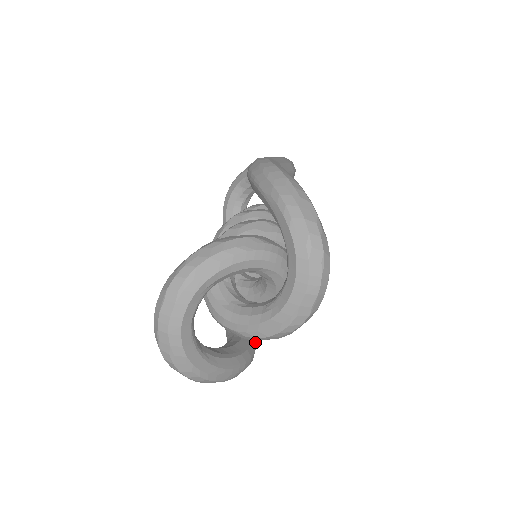
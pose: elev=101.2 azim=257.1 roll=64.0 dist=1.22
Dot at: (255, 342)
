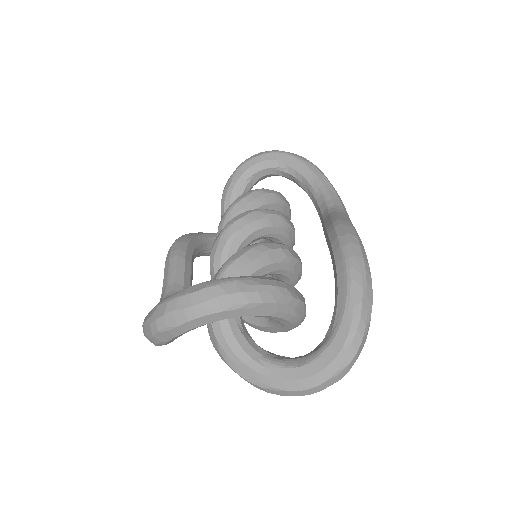
Dot at: occluded
